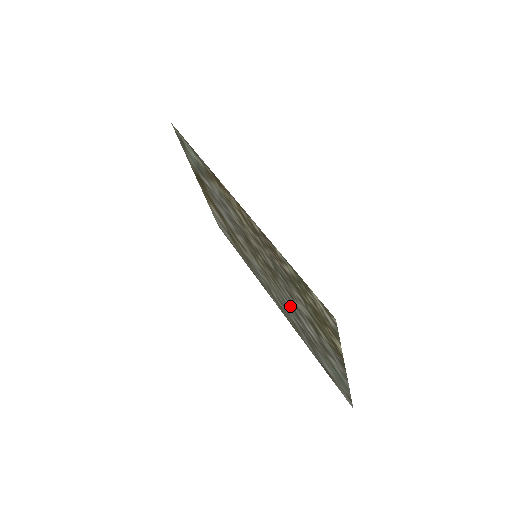
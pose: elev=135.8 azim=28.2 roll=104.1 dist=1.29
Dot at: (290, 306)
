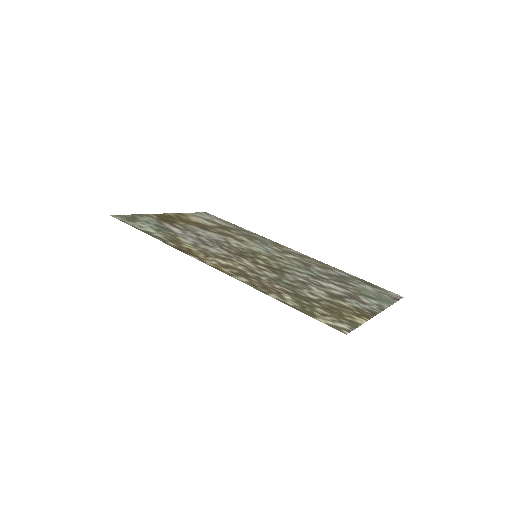
Dot at: (308, 274)
